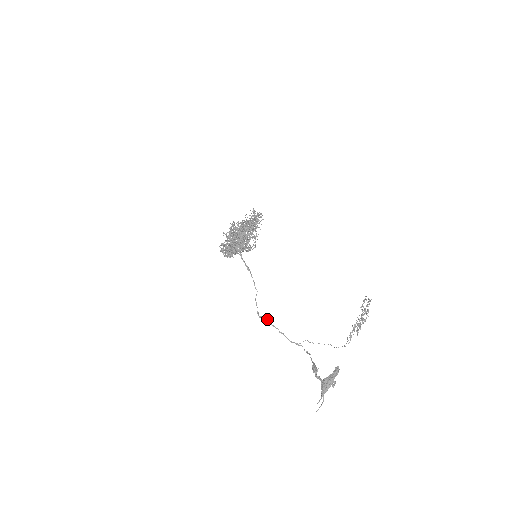
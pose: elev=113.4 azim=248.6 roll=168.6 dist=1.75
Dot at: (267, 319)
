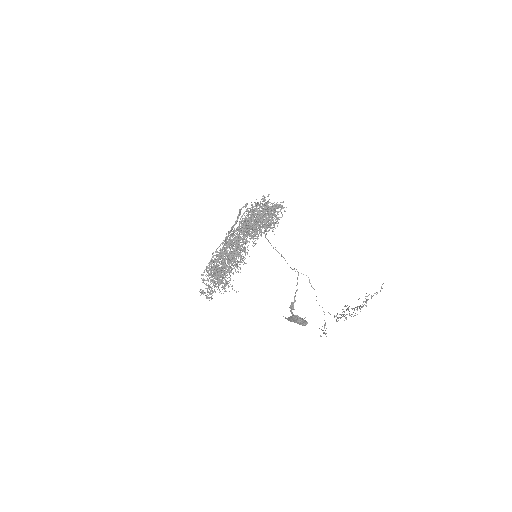
Dot at: occluded
